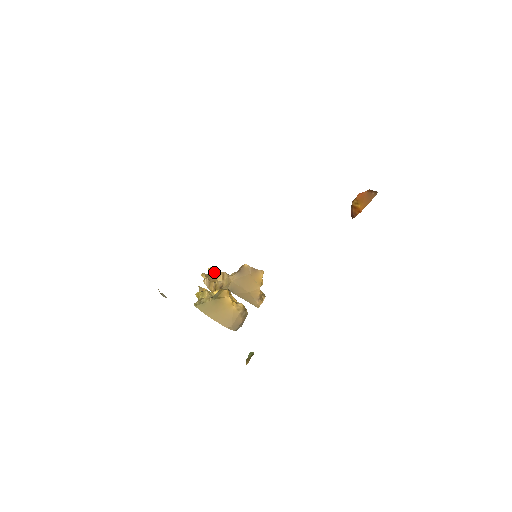
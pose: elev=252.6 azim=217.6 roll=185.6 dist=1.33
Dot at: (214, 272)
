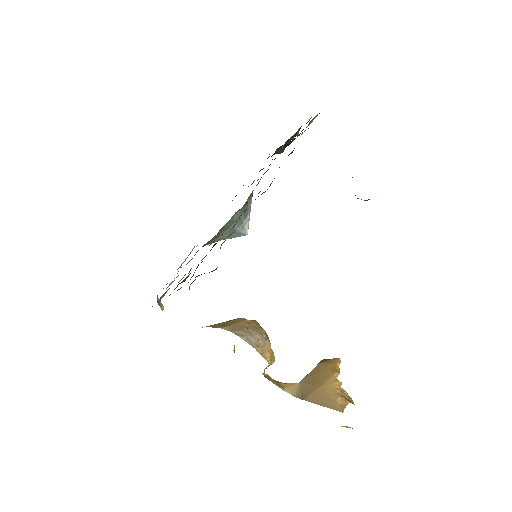
Dot at: occluded
